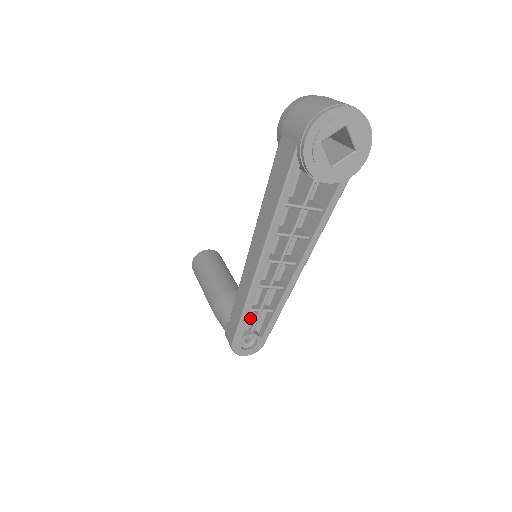
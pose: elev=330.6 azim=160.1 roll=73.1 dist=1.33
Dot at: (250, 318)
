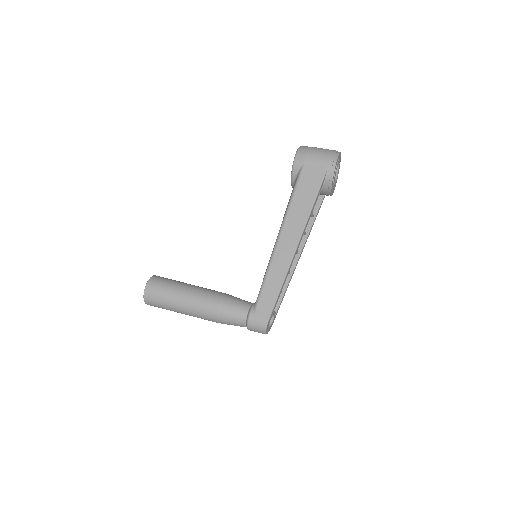
Dot at: occluded
